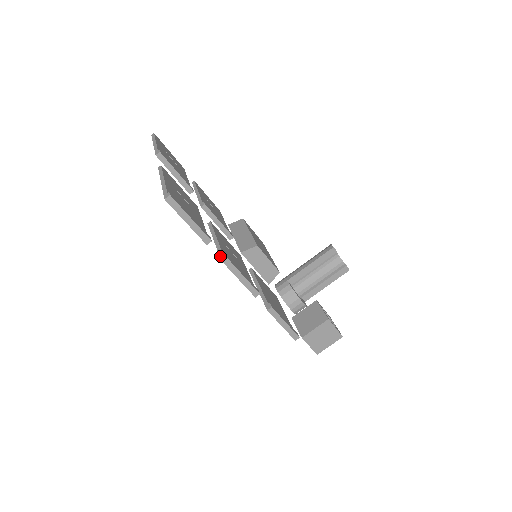
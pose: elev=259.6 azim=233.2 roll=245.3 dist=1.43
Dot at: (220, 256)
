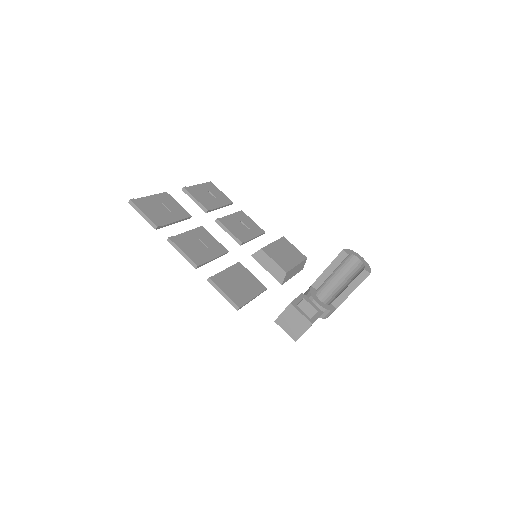
Dot at: occluded
